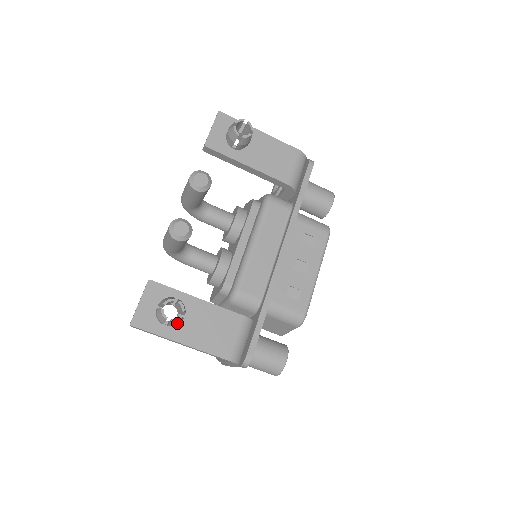
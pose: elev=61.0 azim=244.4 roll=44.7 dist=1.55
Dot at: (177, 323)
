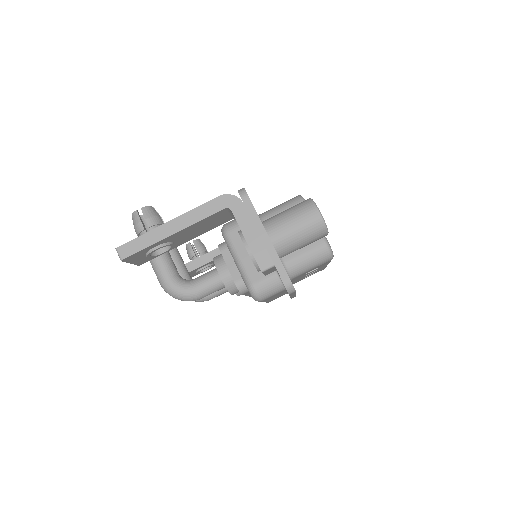
Dot at: (152, 214)
